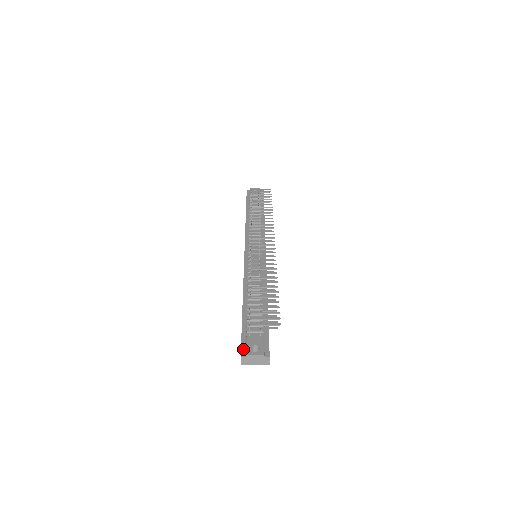
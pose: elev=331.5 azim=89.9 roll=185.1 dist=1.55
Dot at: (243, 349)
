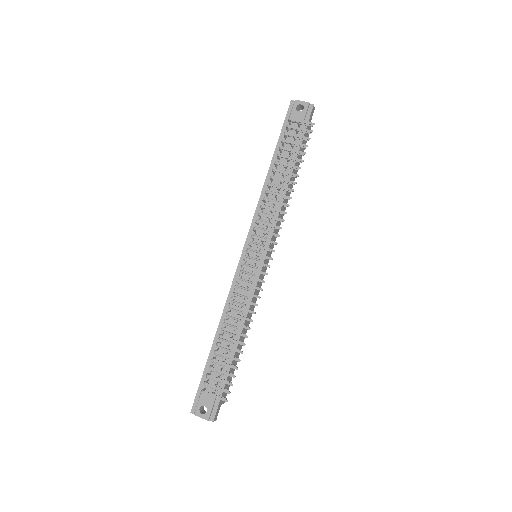
Dot at: (195, 404)
